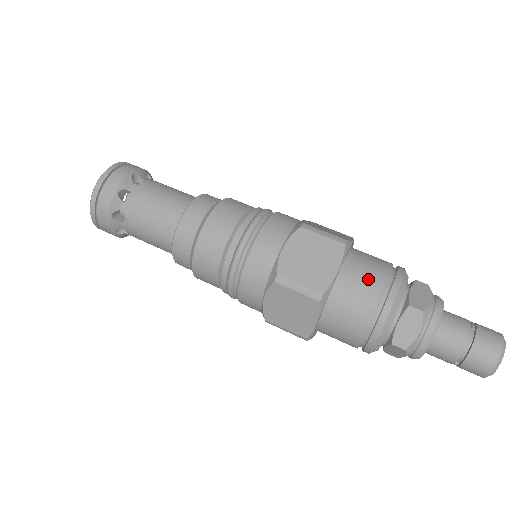
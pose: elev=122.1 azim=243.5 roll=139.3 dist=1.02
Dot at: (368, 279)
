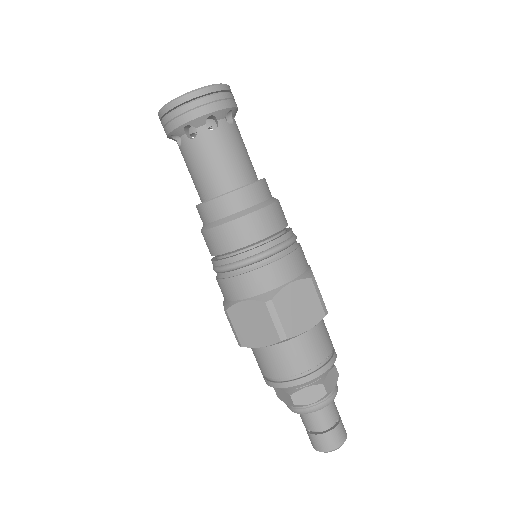
Dot at: (317, 349)
